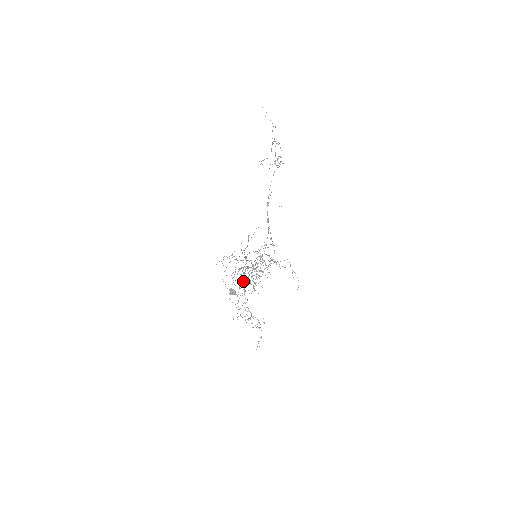
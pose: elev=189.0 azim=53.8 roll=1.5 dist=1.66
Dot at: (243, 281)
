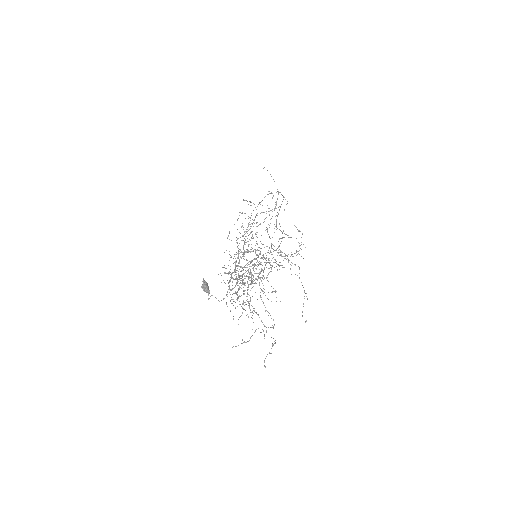
Dot at: occluded
